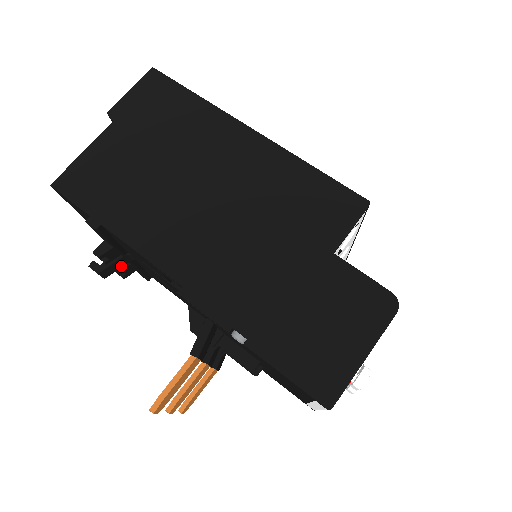
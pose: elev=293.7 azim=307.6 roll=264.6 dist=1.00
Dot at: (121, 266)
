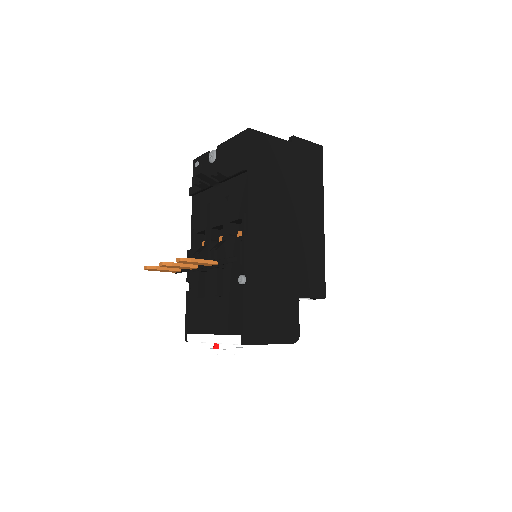
Dot at: (207, 182)
